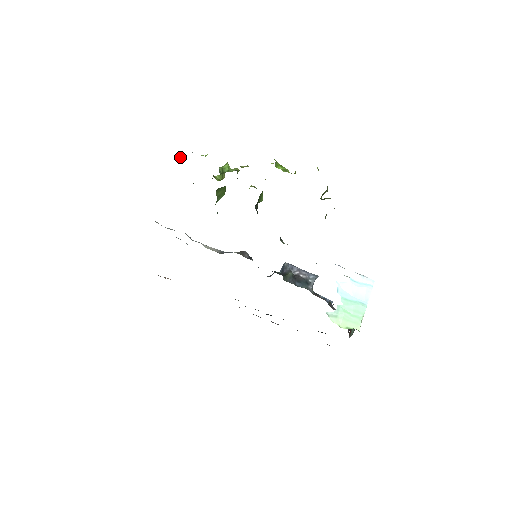
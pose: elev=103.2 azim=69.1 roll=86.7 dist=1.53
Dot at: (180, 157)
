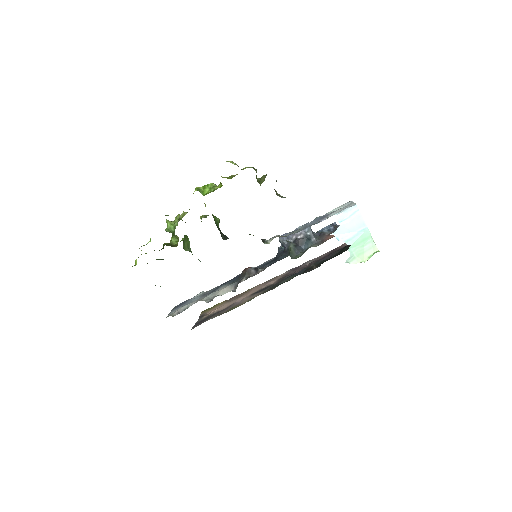
Dot at: (136, 260)
